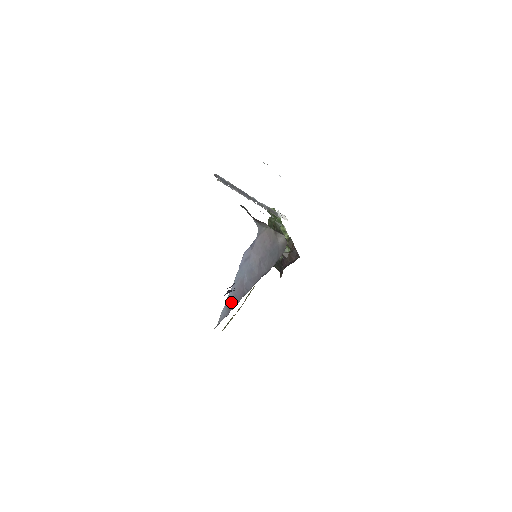
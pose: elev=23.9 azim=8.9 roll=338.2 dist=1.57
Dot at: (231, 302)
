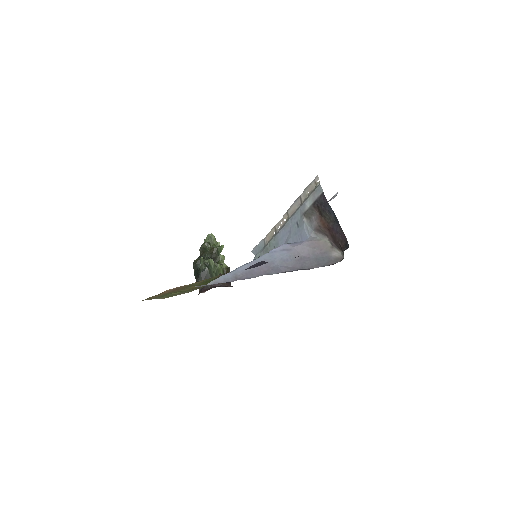
Dot at: (243, 273)
